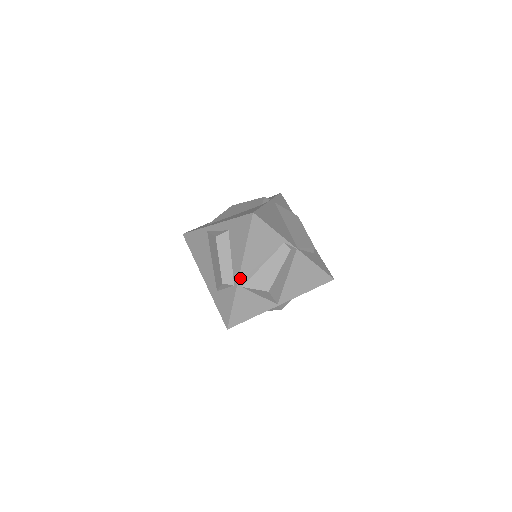
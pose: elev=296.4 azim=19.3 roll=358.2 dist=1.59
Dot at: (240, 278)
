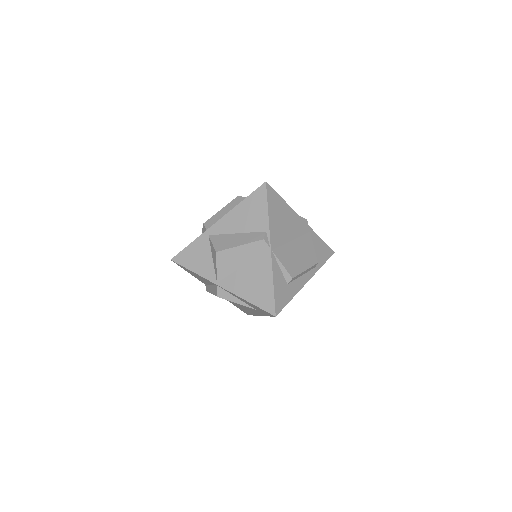
Dot at: (214, 226)
